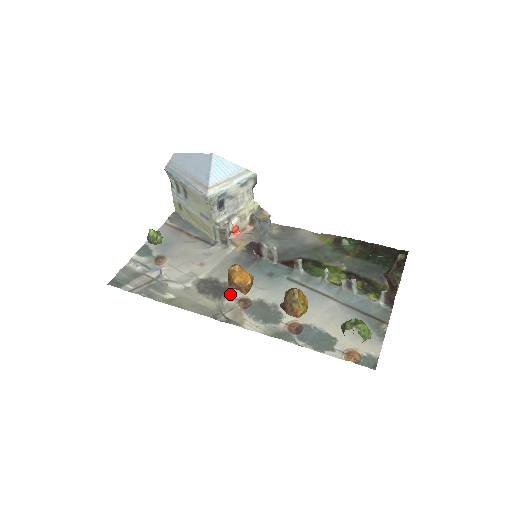
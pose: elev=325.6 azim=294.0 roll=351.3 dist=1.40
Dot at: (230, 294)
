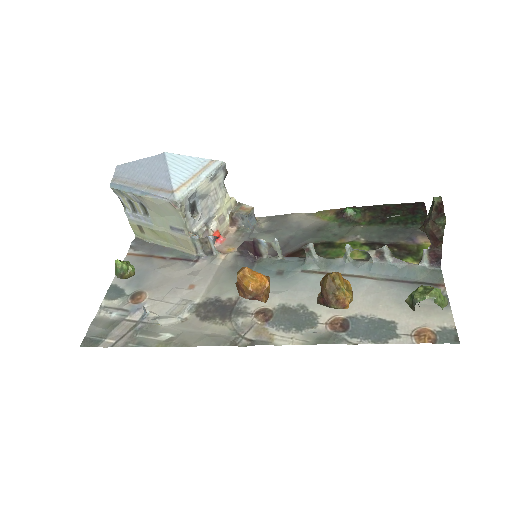
Dot at: (241, 310)
